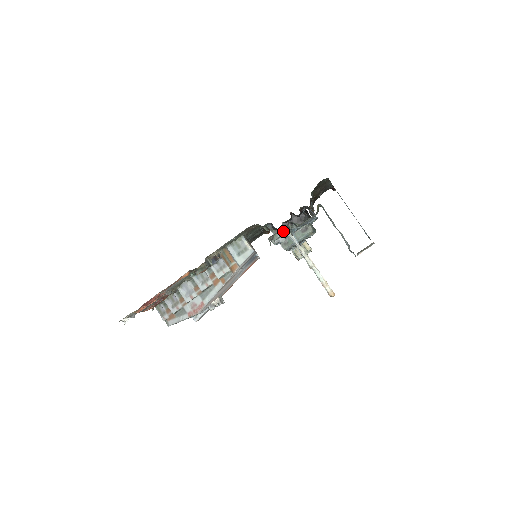
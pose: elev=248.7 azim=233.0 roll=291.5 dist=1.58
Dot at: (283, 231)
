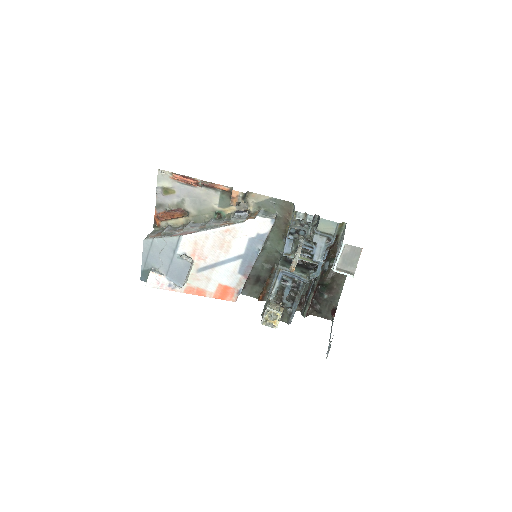
Dot at: (304, 227)
